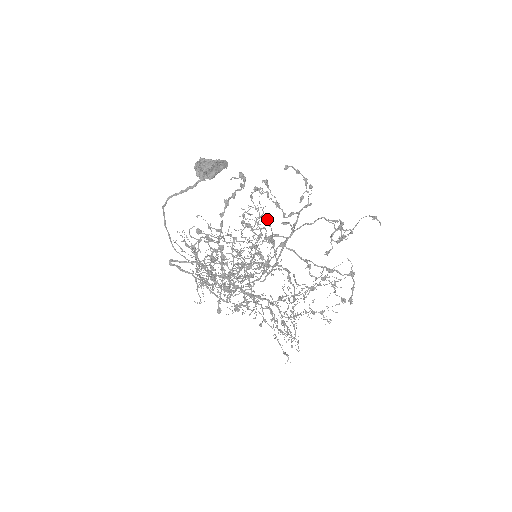
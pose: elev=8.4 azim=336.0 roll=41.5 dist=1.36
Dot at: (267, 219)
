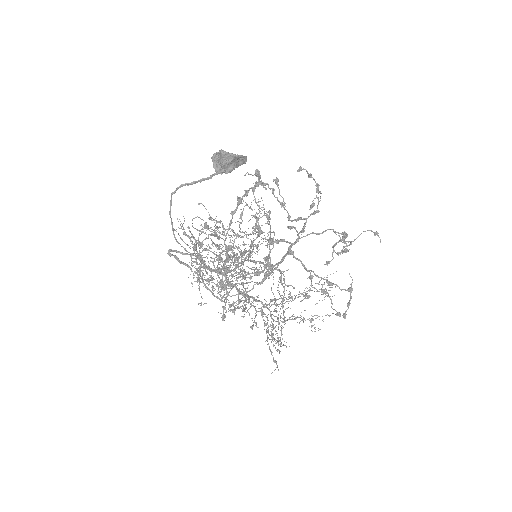
Dot at: occluded
